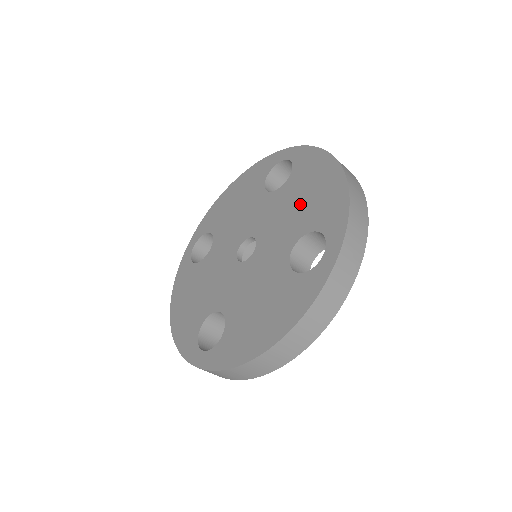
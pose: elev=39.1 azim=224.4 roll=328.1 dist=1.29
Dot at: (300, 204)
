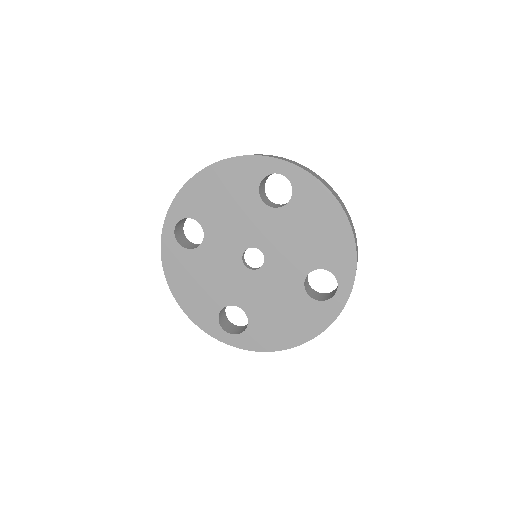
Dot at: (308, 238)
